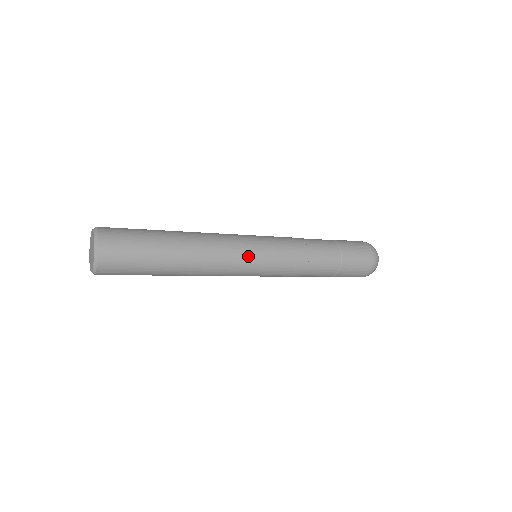
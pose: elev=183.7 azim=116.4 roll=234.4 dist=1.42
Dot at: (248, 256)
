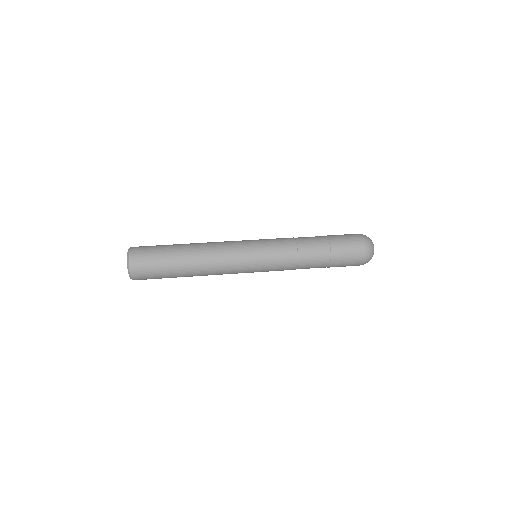
Dot at: occluded
